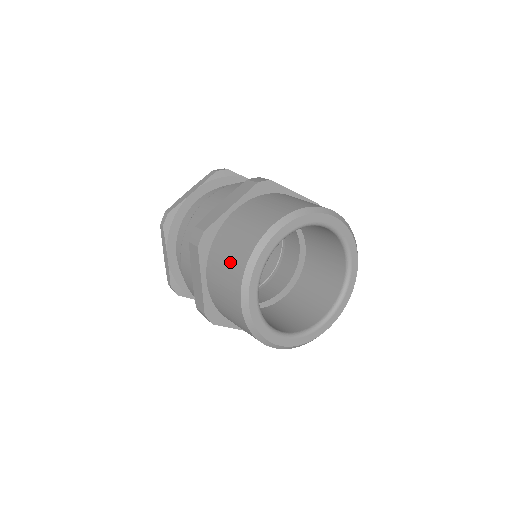
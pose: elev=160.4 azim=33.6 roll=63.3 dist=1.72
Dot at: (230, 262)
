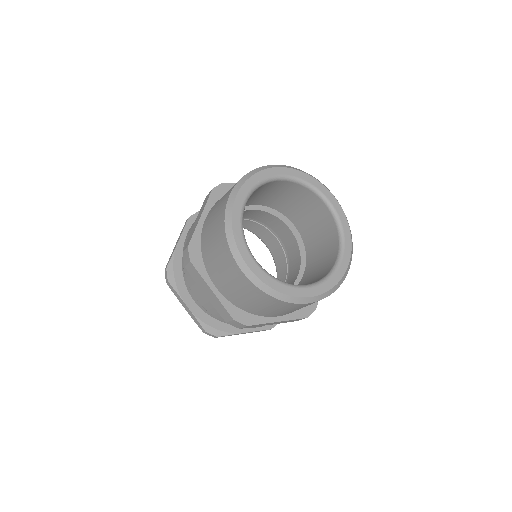
Dot at: (217, 249)
